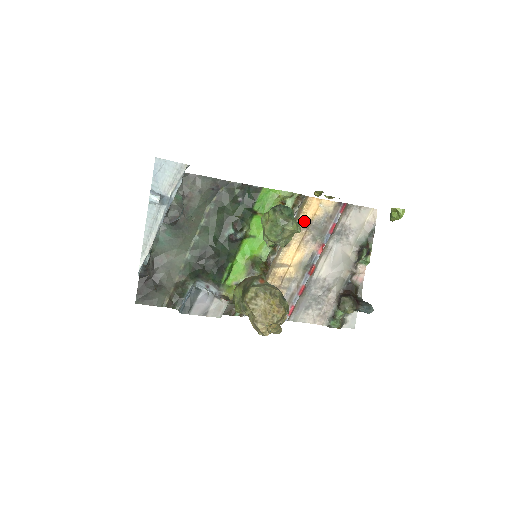
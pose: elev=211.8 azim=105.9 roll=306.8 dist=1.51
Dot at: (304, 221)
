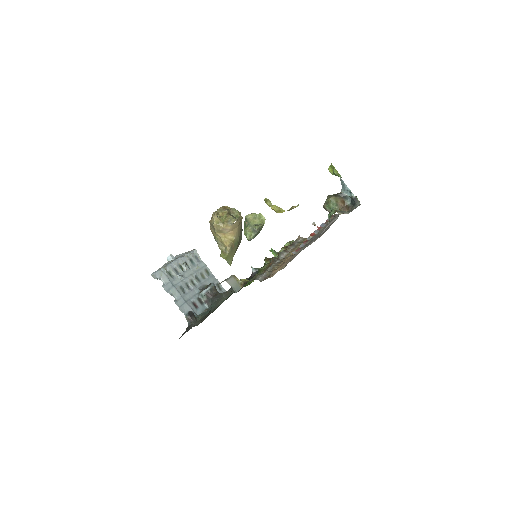
Dot at: occluded
